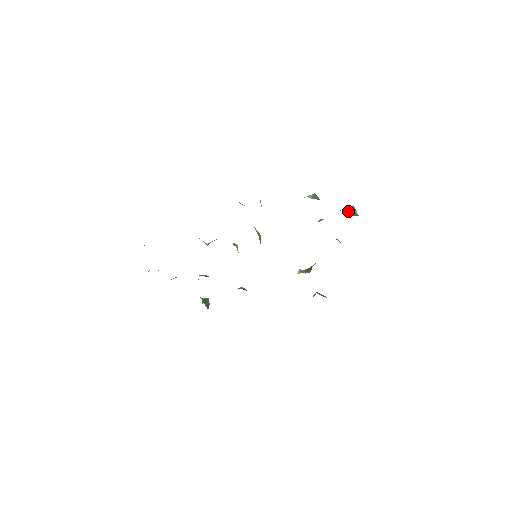
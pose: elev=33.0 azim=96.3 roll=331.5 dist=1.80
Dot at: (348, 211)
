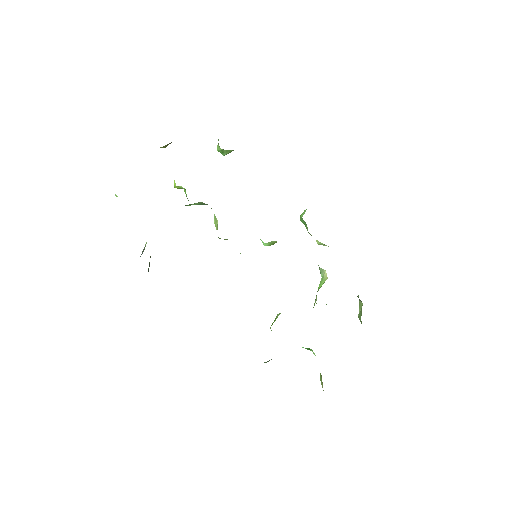
Dot at: occluded
